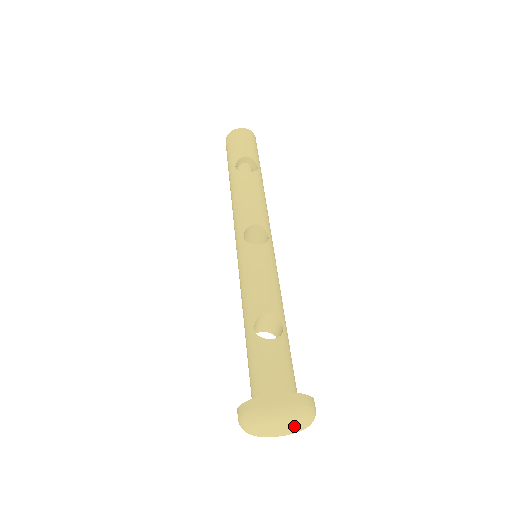
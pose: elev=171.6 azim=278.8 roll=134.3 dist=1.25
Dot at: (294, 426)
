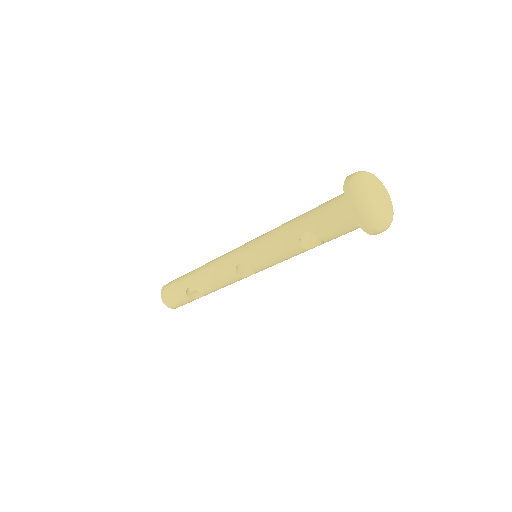
Dot at: (386, 198)
